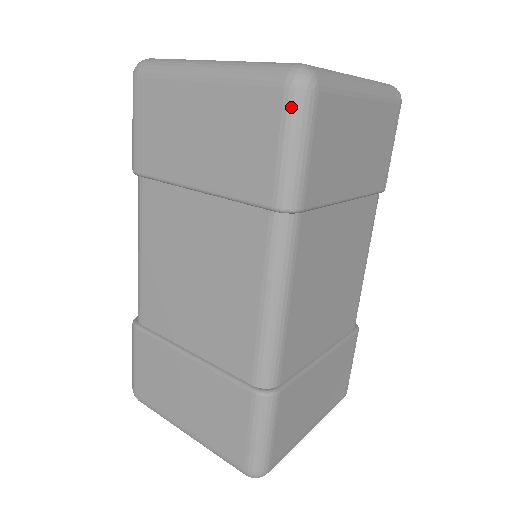
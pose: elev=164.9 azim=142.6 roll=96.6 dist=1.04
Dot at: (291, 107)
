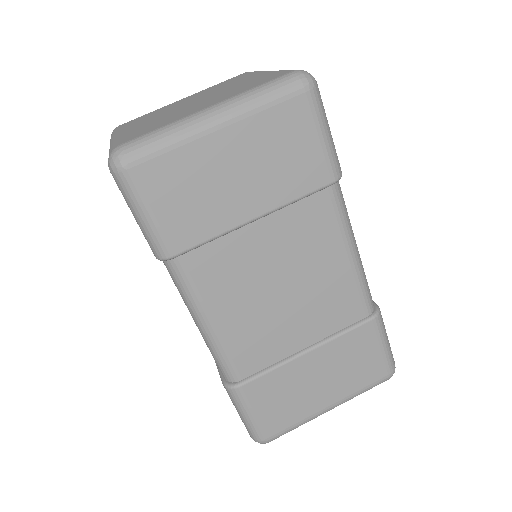
Dot at: (316, 103)
